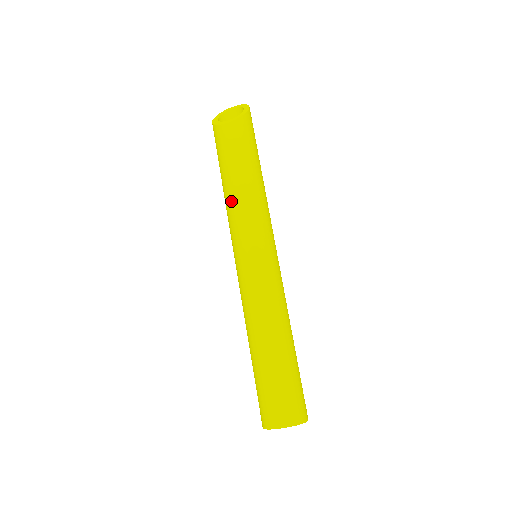
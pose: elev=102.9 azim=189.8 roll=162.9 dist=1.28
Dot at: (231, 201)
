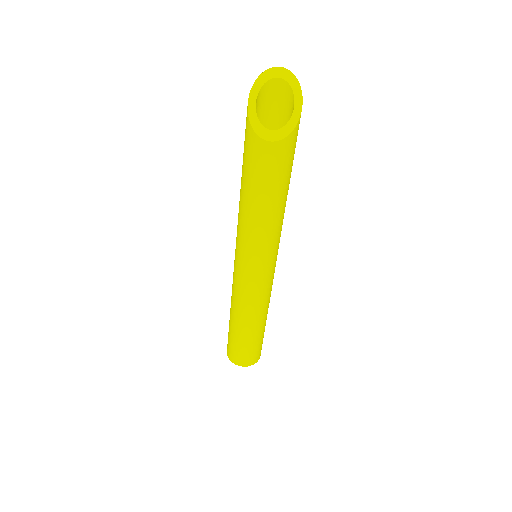
Dot at: (248, 222)
